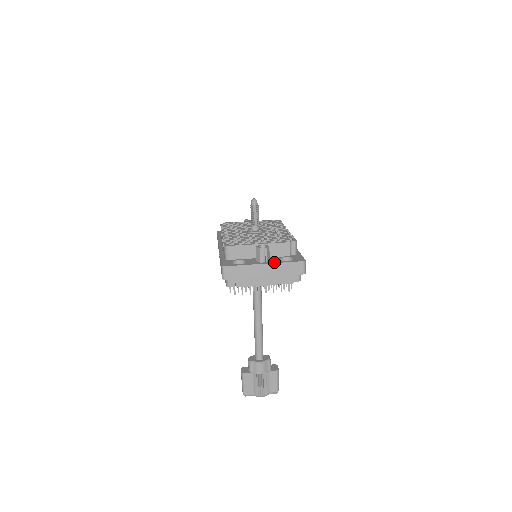
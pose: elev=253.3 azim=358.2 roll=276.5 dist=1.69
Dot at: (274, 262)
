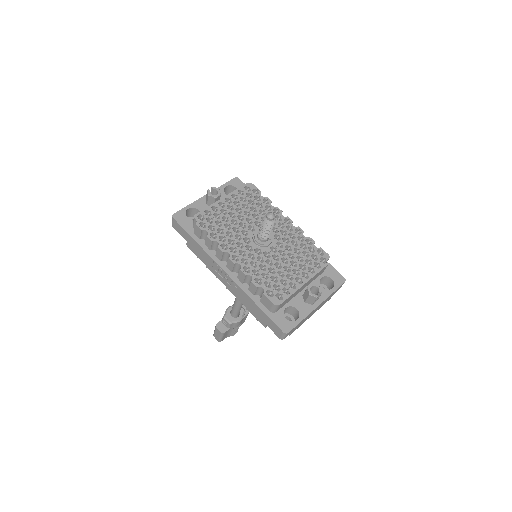
Dot at: (324, 298)
